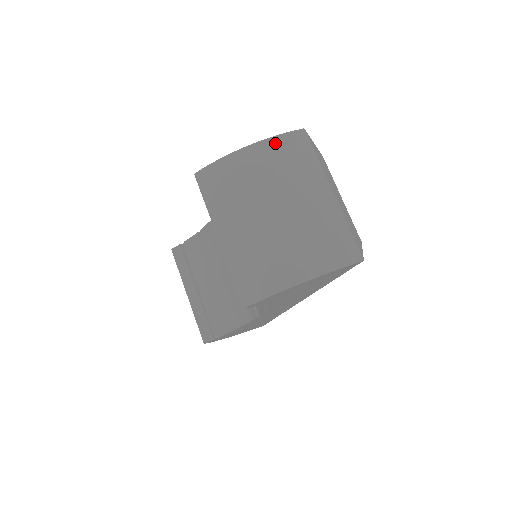
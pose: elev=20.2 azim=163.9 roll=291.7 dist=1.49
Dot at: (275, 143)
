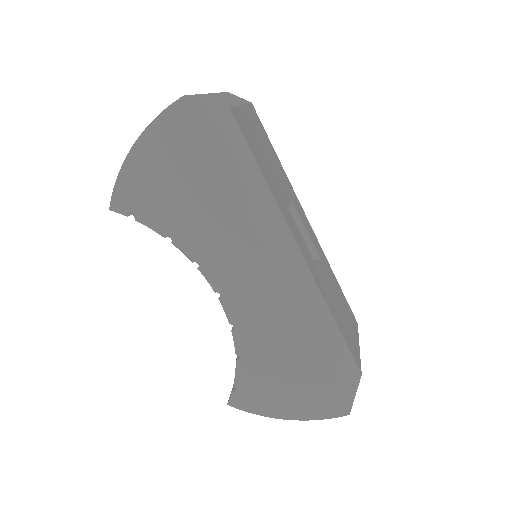
Dot at: occluded
